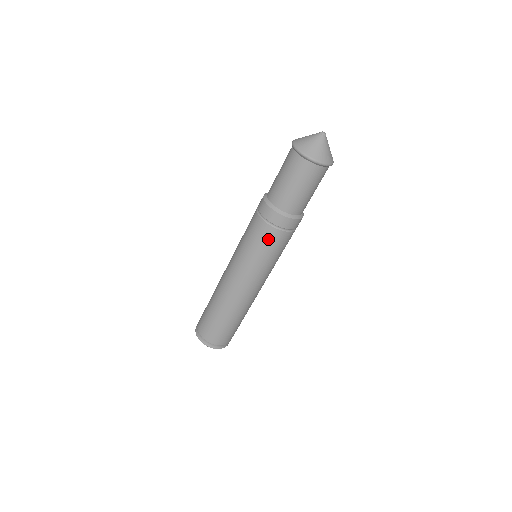
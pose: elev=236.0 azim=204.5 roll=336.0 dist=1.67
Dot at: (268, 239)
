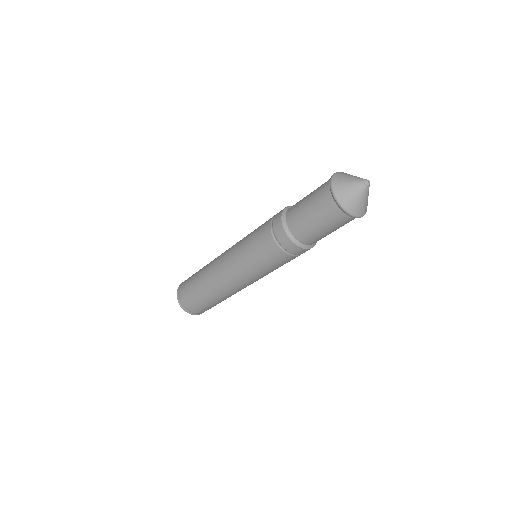
Dot at: (282, 261)
